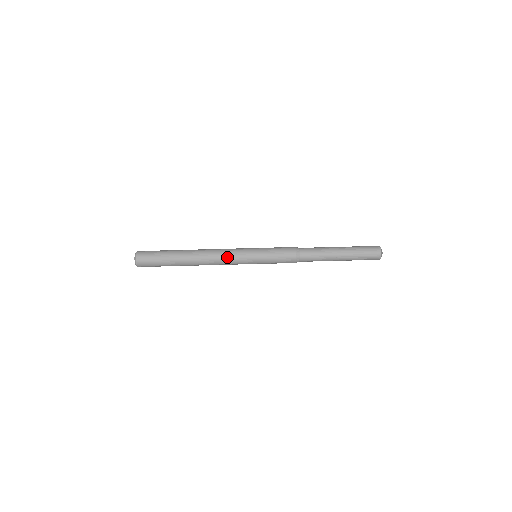
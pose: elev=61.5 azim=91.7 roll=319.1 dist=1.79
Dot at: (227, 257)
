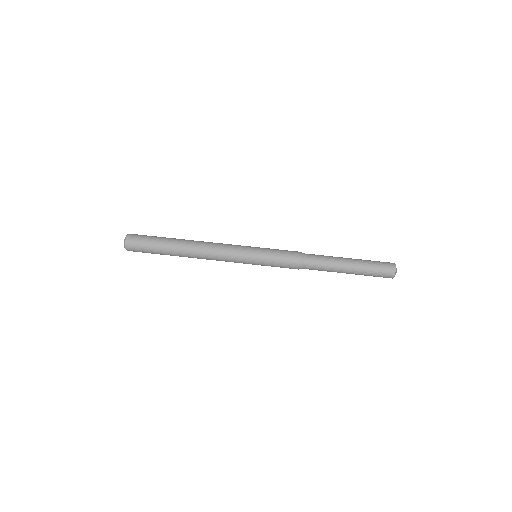
Dot at: (225, 245)
